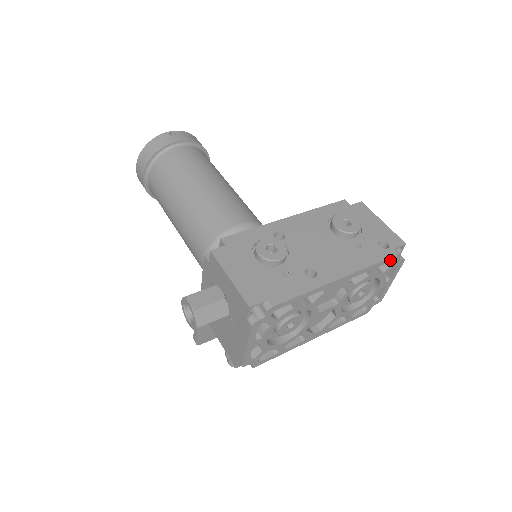
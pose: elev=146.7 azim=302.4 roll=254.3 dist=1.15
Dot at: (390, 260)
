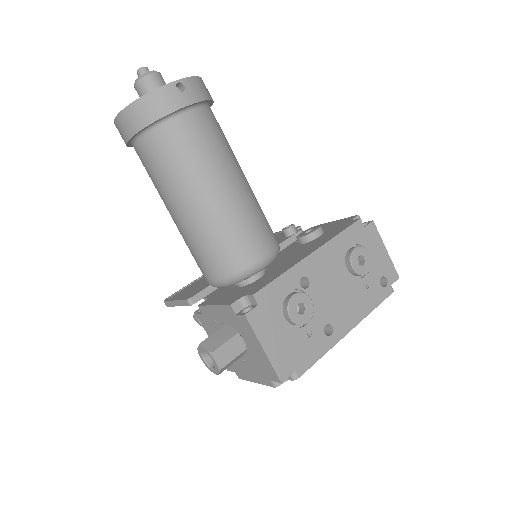
Dot at: (384, 297)
